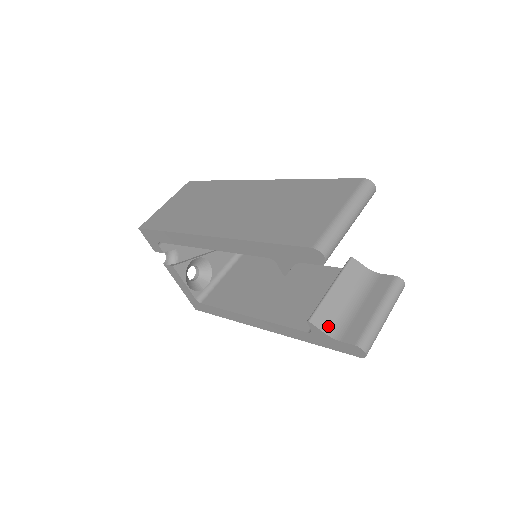
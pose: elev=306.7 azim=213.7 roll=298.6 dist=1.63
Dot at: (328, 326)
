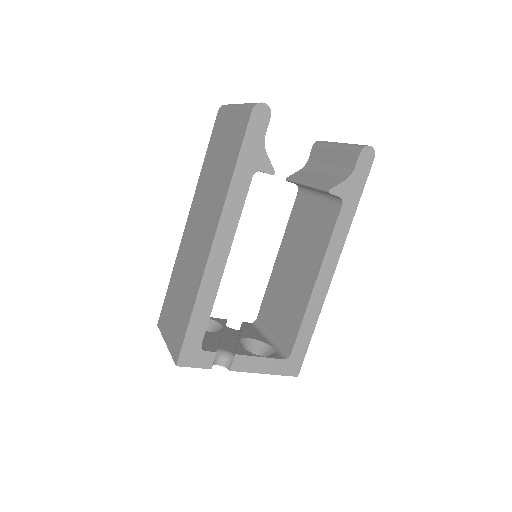
Dot at: (339, 180)
